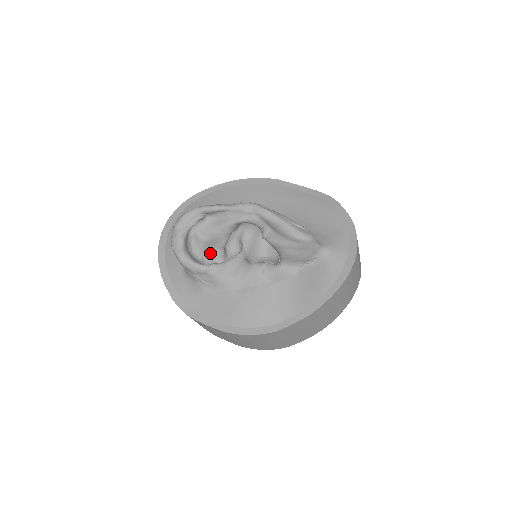
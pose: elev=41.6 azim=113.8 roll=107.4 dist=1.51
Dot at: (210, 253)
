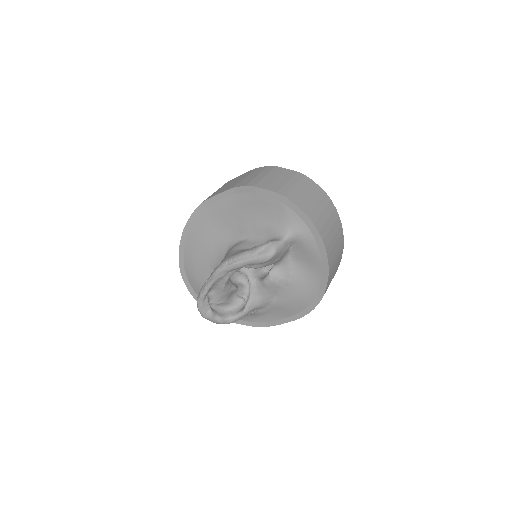
Dot at: (235, 296)
